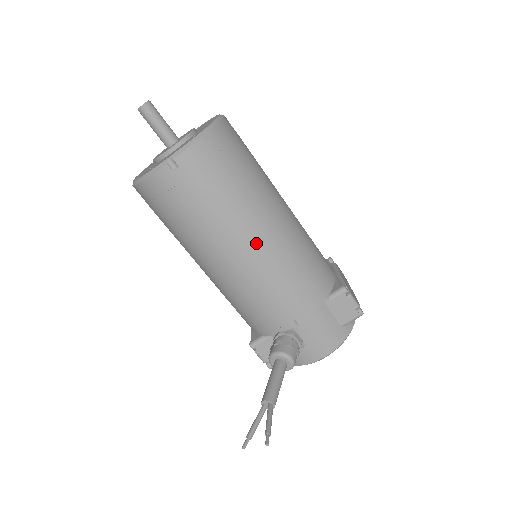
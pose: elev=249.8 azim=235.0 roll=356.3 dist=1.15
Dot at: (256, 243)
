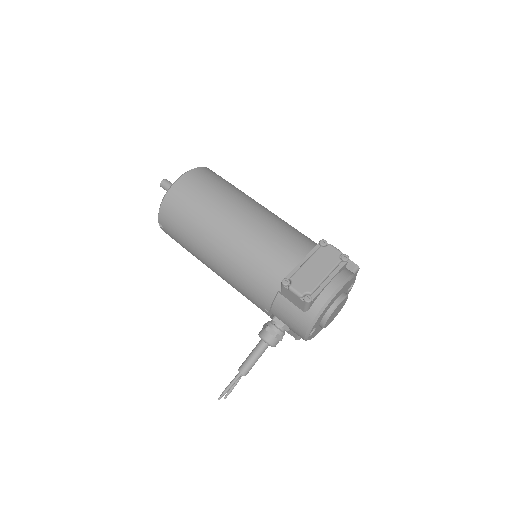
Dot at: (214, 260)
